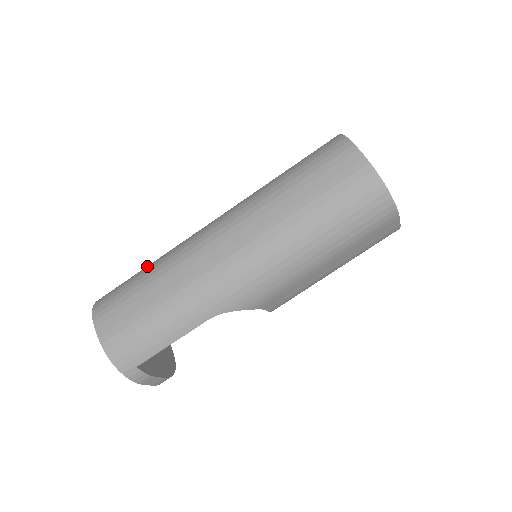
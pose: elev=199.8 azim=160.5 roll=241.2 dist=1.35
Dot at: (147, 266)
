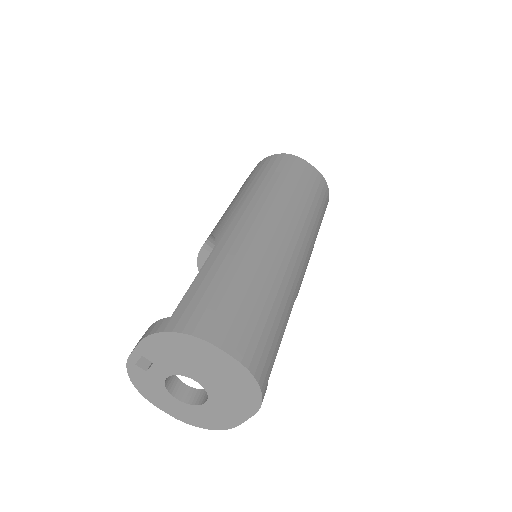
Dot at: (202, 272)
